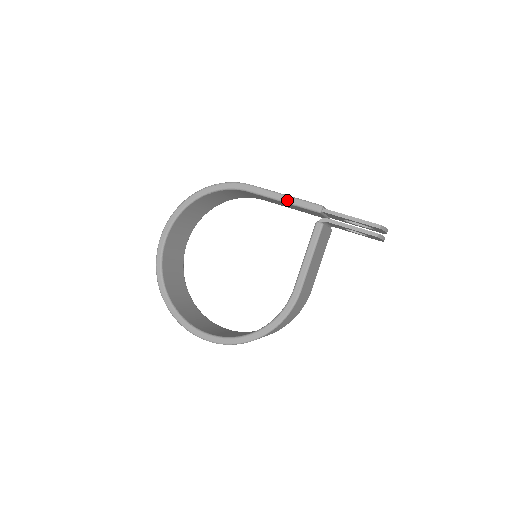
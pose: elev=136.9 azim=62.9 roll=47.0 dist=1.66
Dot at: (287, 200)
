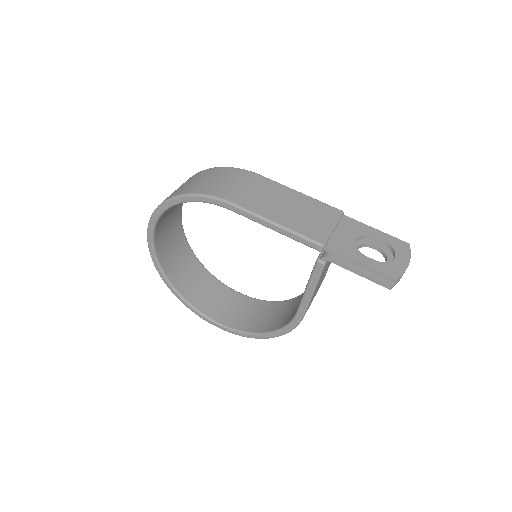
Dot at: (280, 231)
